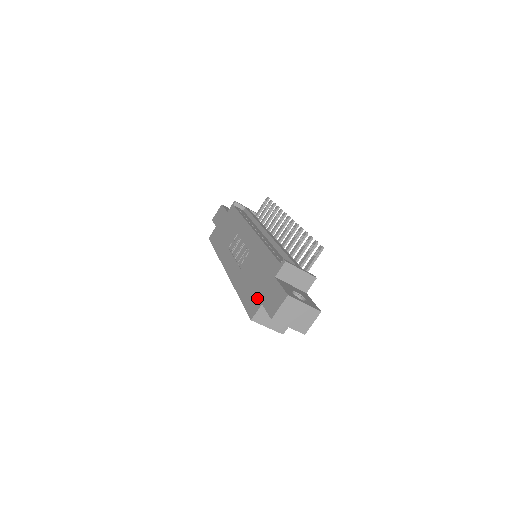
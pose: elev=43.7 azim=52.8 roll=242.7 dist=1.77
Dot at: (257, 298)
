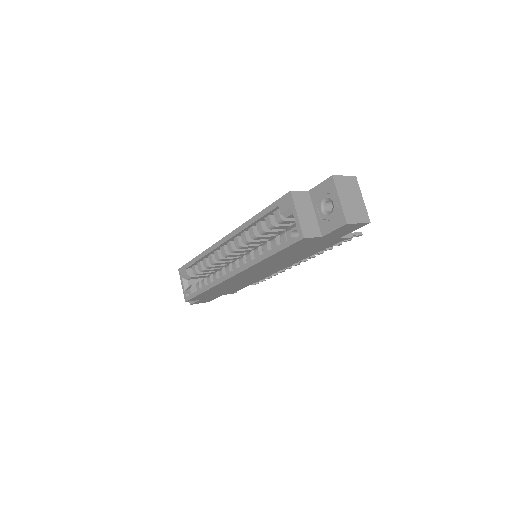
Dot at: occluded
